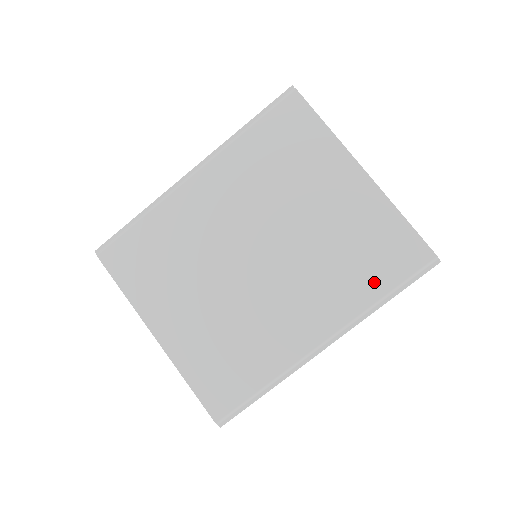
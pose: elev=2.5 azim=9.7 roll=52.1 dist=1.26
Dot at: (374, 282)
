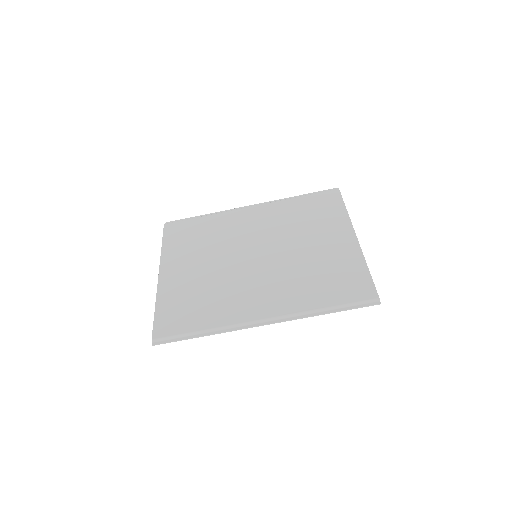
Dot at: (324, 297)
